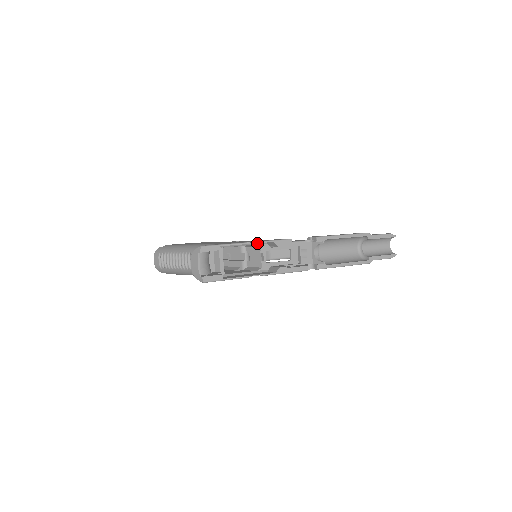
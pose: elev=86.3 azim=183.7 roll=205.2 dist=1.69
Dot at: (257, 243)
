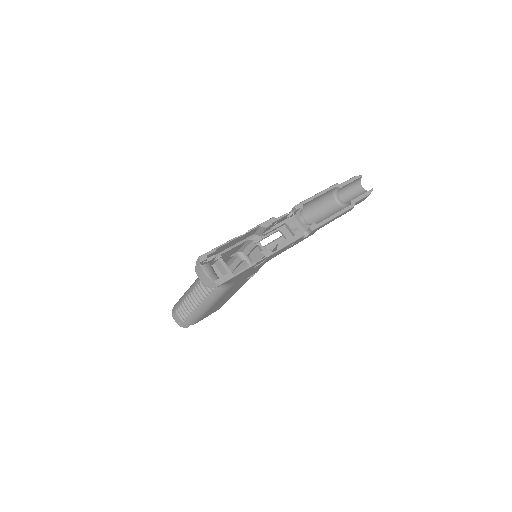
Dot at: (248, 238)
